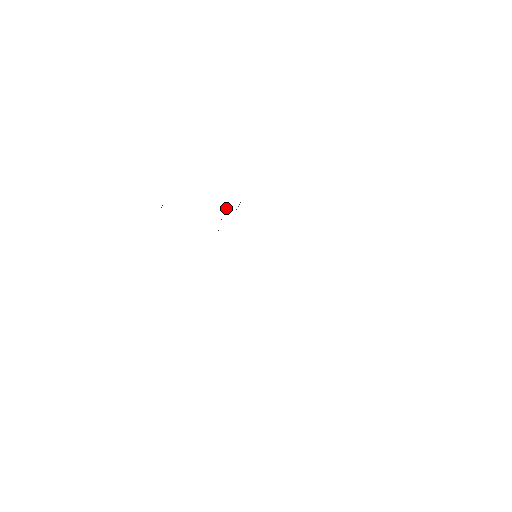
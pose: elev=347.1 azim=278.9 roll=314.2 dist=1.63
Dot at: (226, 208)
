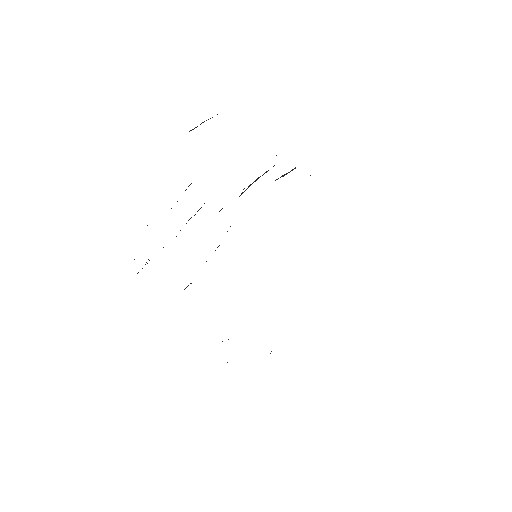
Dot at: occluded
